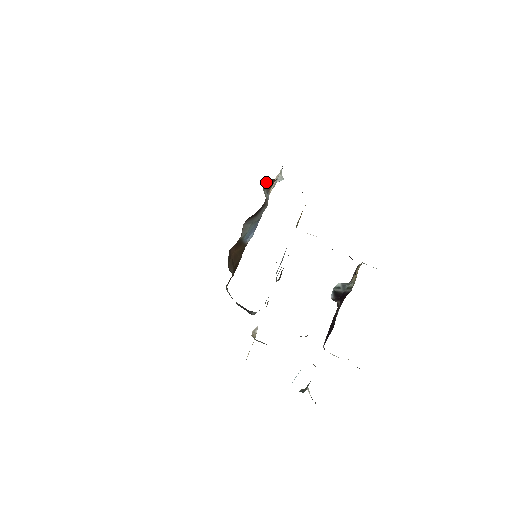
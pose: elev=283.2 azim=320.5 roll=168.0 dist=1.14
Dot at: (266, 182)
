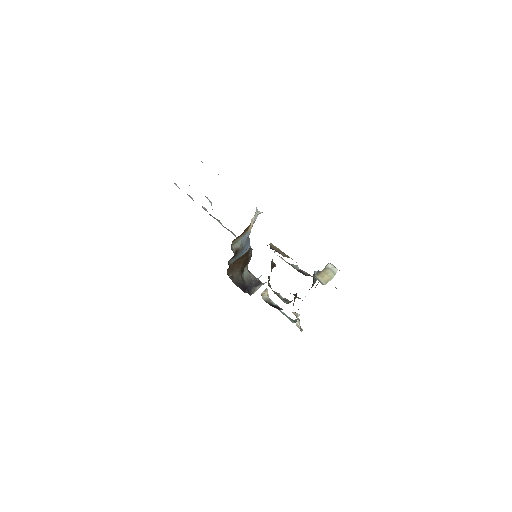
Dot at: (236, 238)
